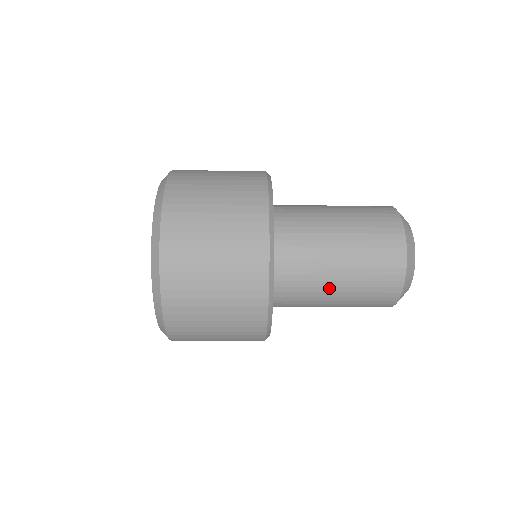
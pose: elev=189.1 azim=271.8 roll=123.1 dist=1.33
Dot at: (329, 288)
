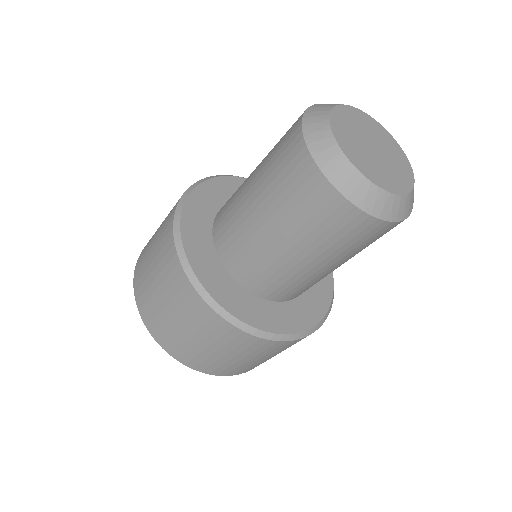
Dot at: (271, 244)
